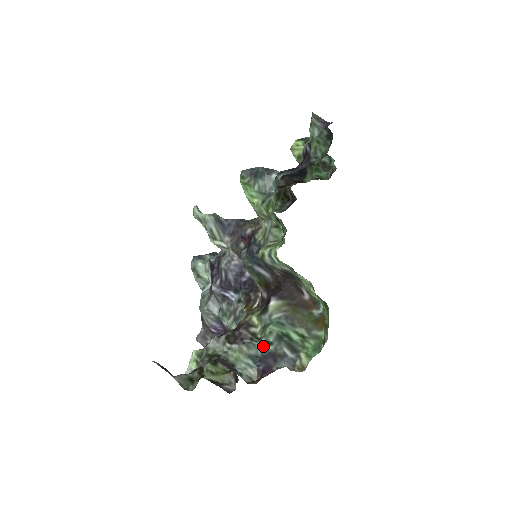
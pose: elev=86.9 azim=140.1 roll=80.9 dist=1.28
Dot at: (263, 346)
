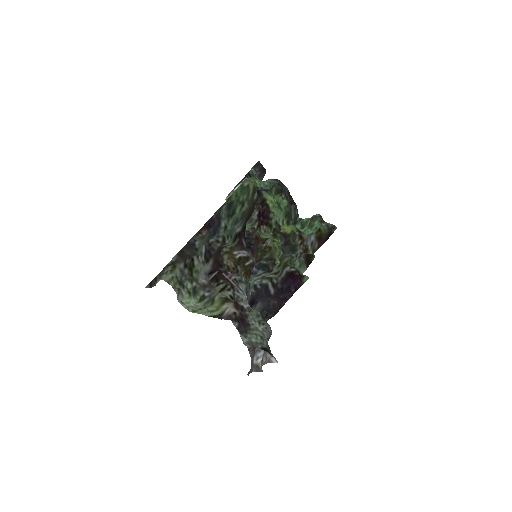
Dot at: (220, 232)
